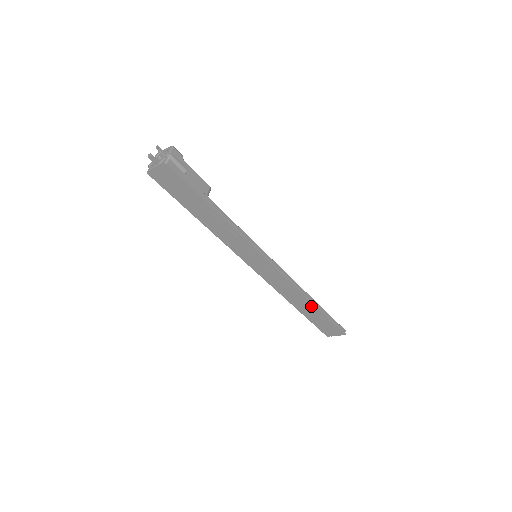
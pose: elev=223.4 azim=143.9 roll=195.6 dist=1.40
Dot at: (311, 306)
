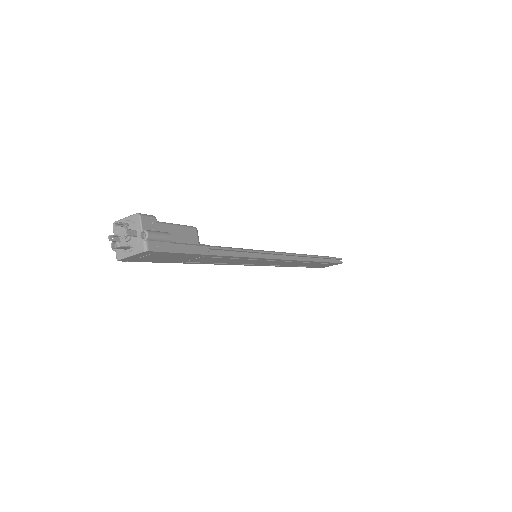
Dot at: (313, 262)
